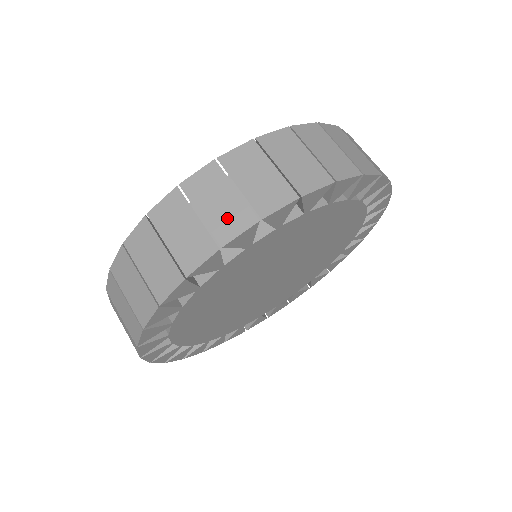
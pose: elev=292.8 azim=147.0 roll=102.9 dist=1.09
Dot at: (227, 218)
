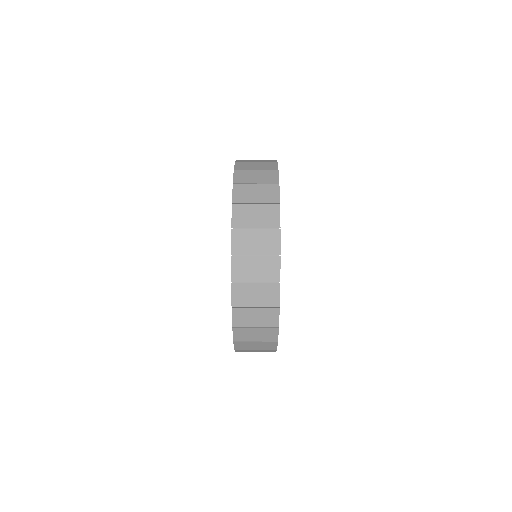
Dot at: (267, 194)
